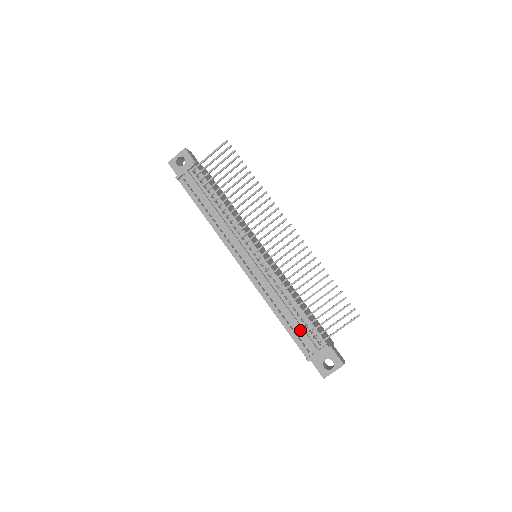
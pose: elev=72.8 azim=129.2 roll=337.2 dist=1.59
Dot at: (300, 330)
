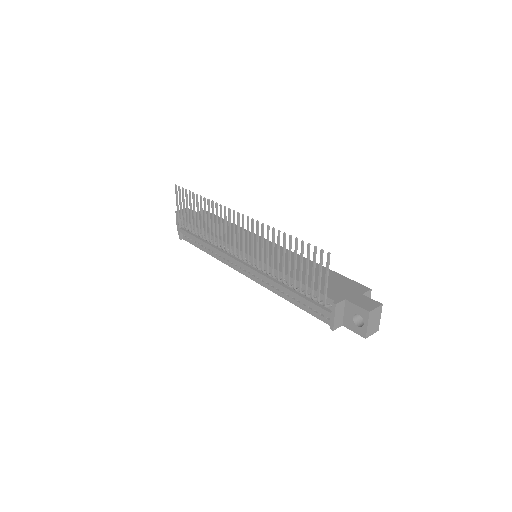
Dot at: (307, 303)
